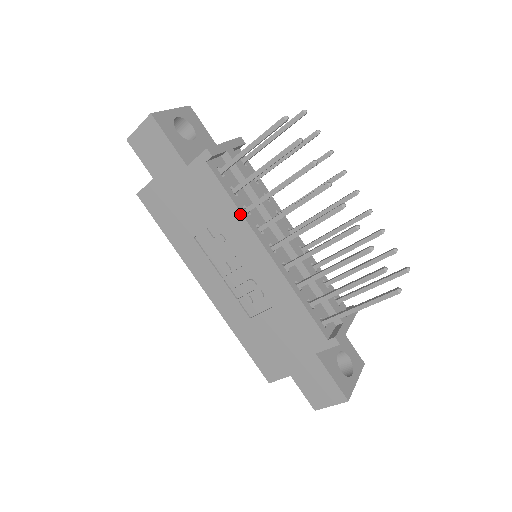
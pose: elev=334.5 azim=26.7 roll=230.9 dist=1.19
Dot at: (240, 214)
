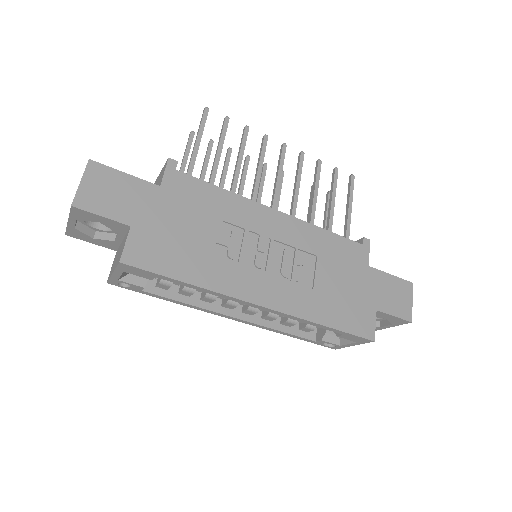
Dot at: (235, 195)
